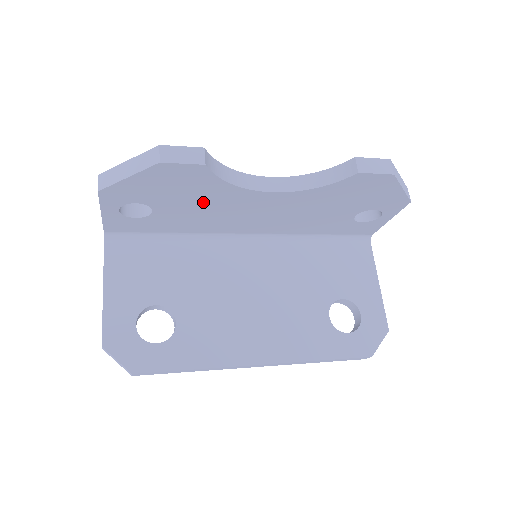
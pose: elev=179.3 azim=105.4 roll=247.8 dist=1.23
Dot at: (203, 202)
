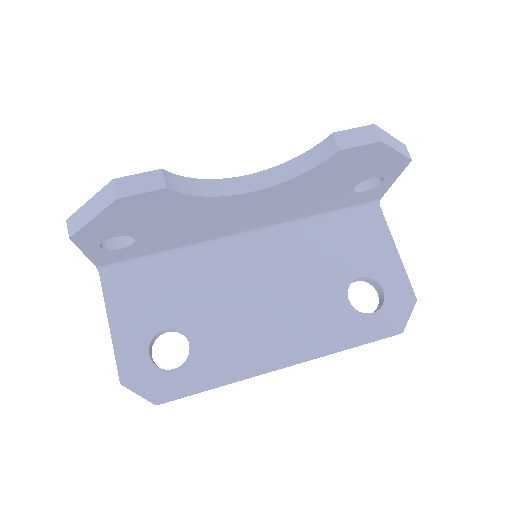
Dot at: (183, 219)
